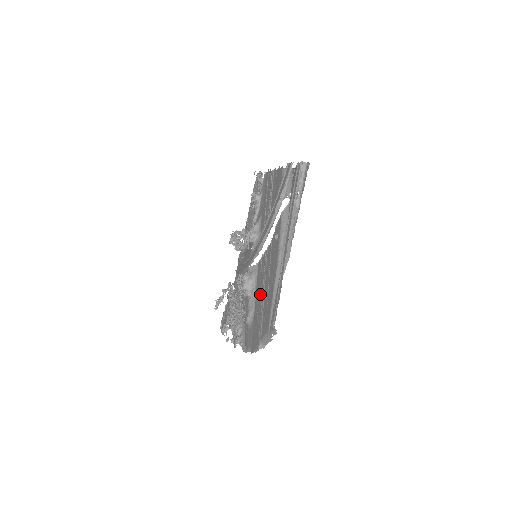
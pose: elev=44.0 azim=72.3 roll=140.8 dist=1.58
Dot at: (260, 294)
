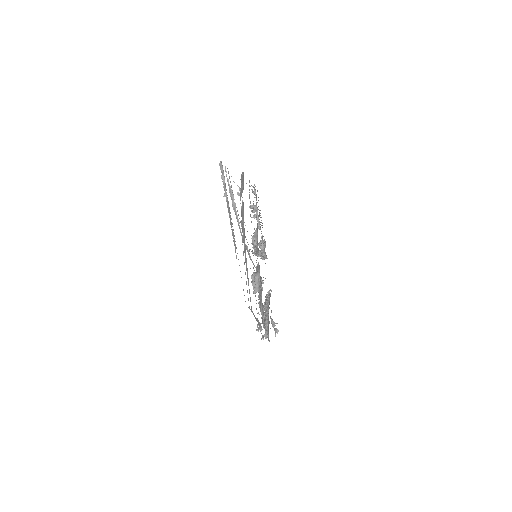
Dot at: occluded
